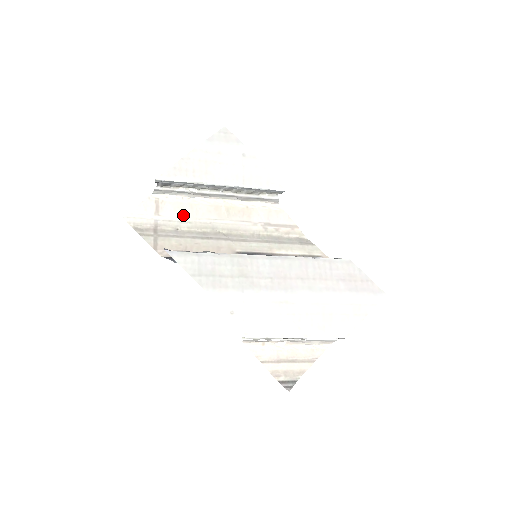
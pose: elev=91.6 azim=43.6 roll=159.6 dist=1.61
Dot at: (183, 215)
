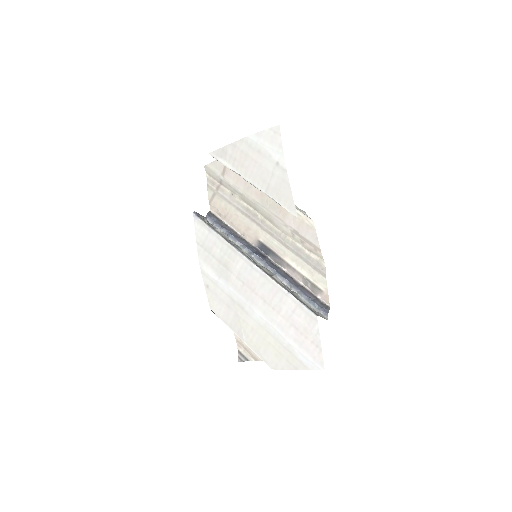
Dot at: (238, 186)
